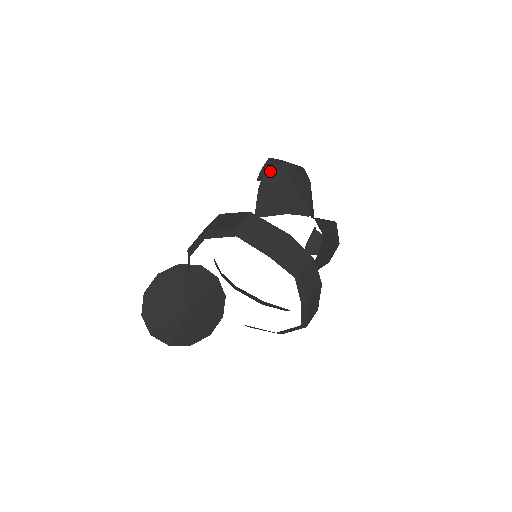
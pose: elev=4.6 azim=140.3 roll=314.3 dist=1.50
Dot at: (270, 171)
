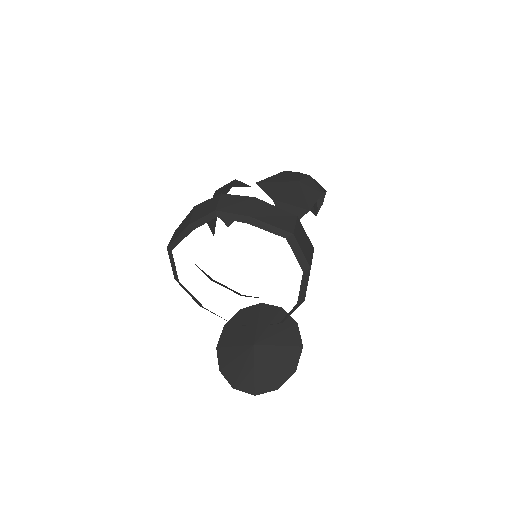
Dot at: occluded
